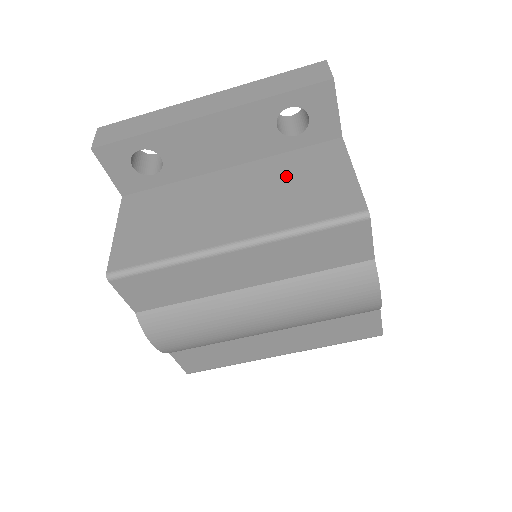
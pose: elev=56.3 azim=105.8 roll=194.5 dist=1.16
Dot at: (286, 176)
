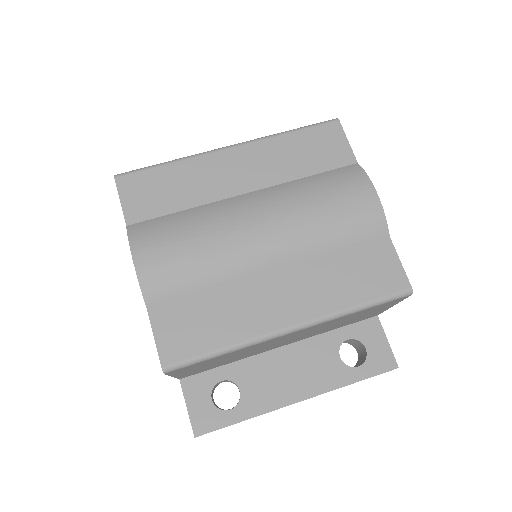
Dot at: occluded
